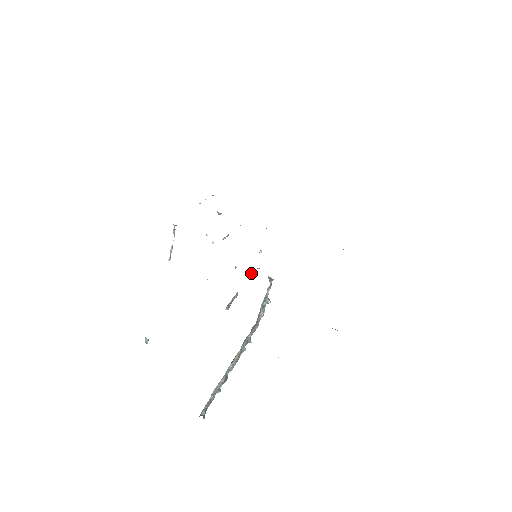
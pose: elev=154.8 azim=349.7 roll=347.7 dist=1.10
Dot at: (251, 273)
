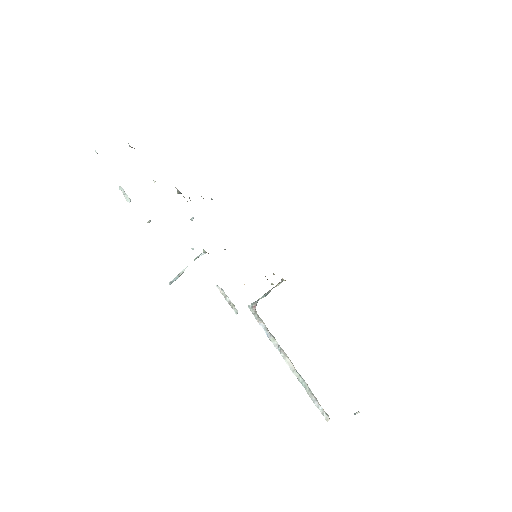
Dot at: (193, 248)
